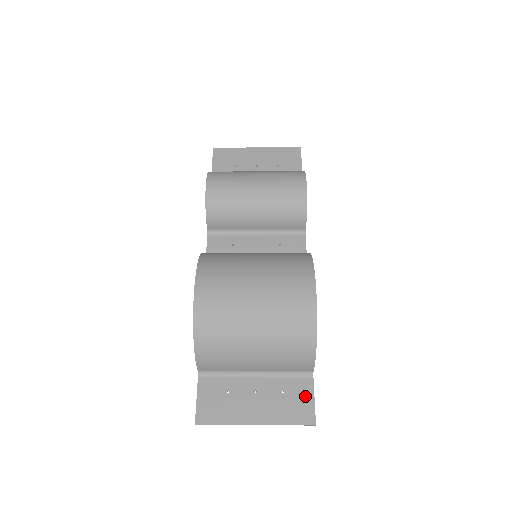
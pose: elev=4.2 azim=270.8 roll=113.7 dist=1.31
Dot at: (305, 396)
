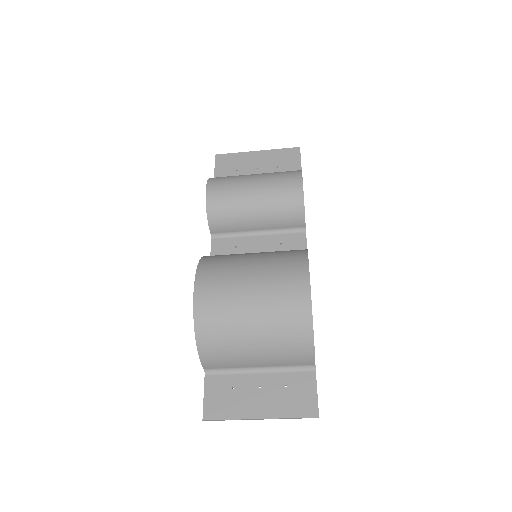
Dot at: (308, 390)
